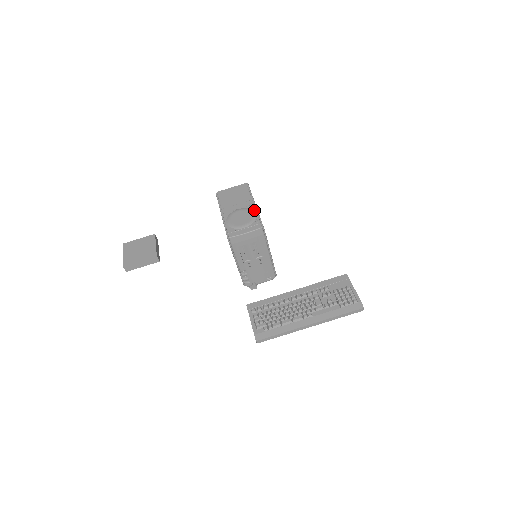
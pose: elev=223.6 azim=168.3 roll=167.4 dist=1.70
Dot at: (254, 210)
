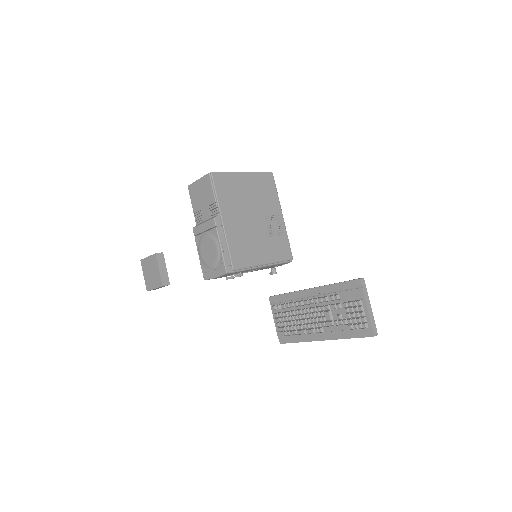
Dot at: (217, 240)
